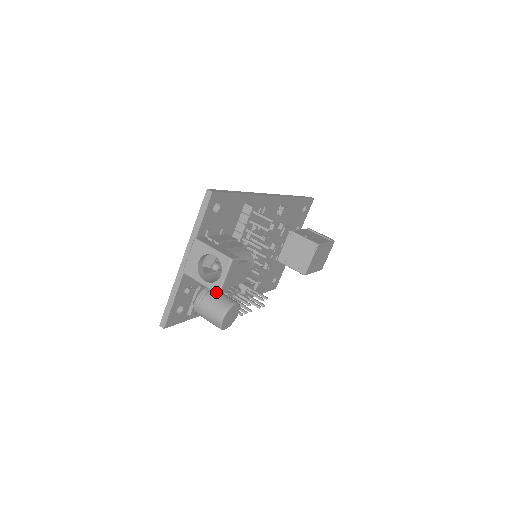
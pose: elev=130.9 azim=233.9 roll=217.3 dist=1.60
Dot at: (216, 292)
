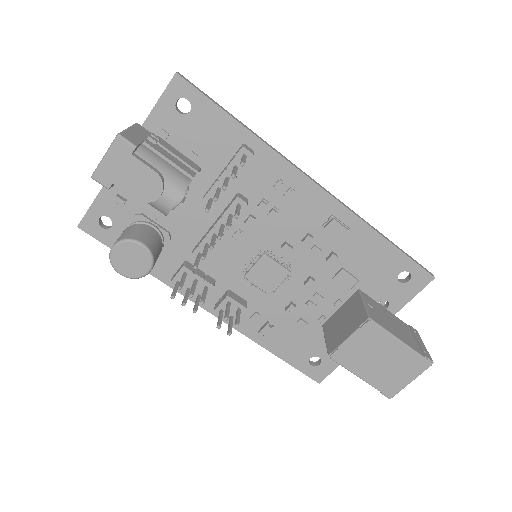
Dot at: (93, 174)
